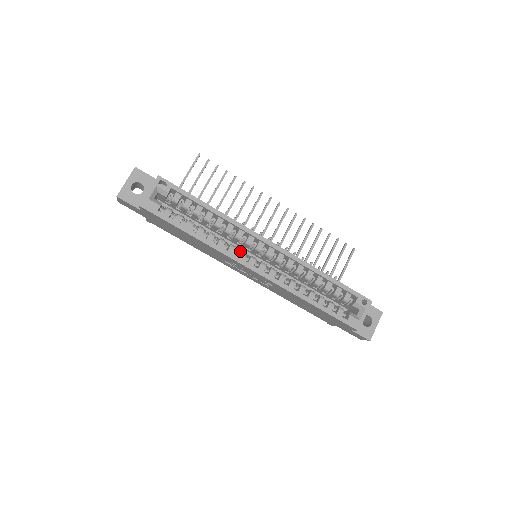
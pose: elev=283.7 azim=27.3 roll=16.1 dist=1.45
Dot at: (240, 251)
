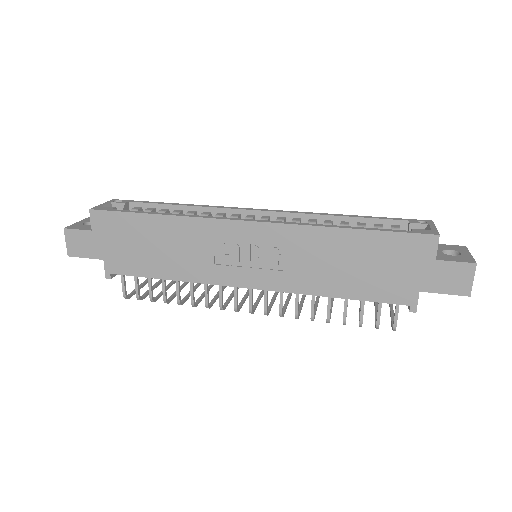
Dot at: occluded
